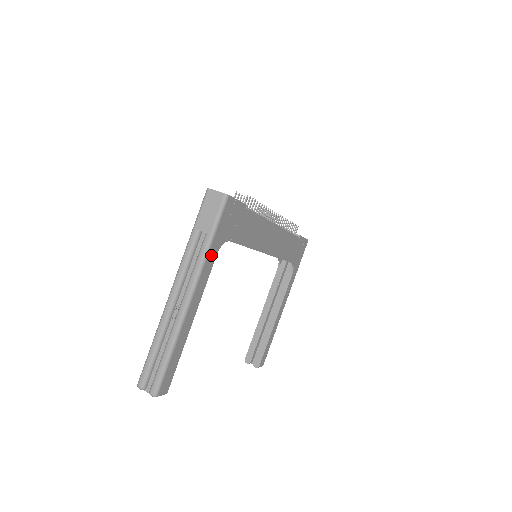
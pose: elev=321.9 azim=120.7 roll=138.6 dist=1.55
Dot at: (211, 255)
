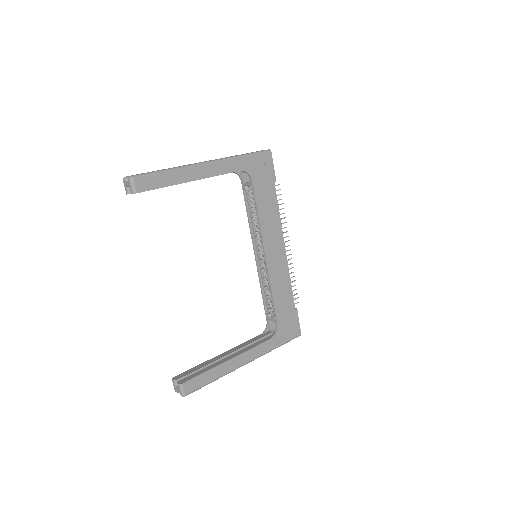
Dot at: (237, 164)
